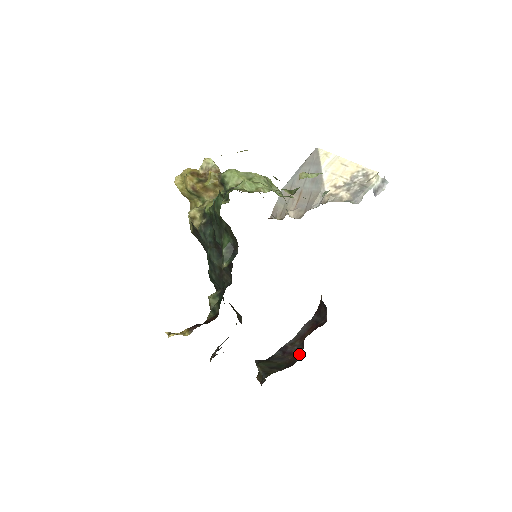
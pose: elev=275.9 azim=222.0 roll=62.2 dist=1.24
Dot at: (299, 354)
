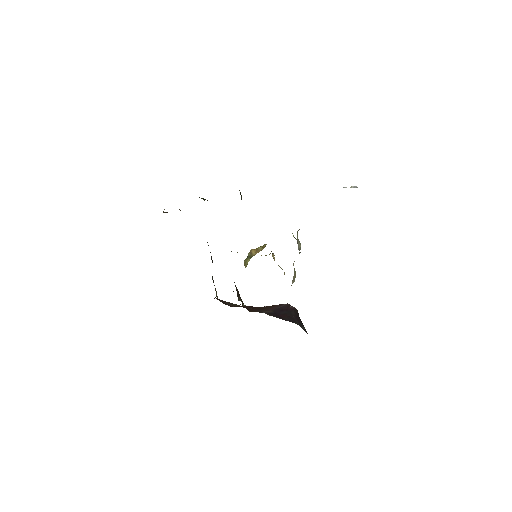
Dot at: occluded
